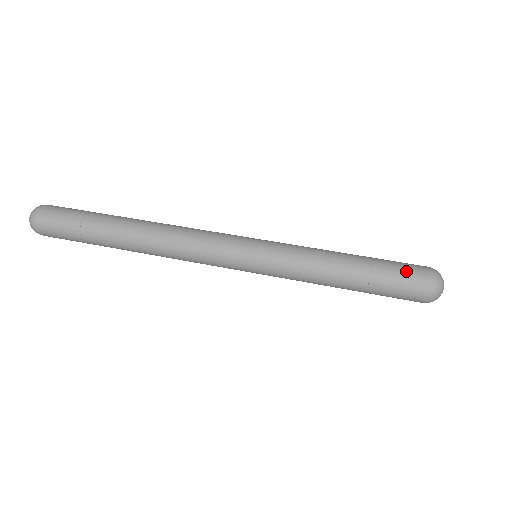
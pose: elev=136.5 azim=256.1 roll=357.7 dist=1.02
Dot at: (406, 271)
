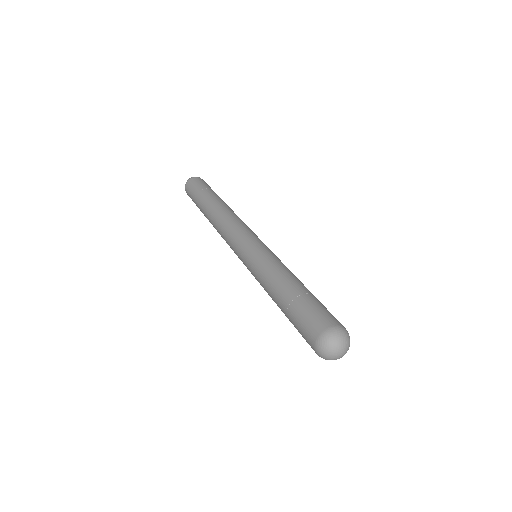
Dot at: (322, 312)
